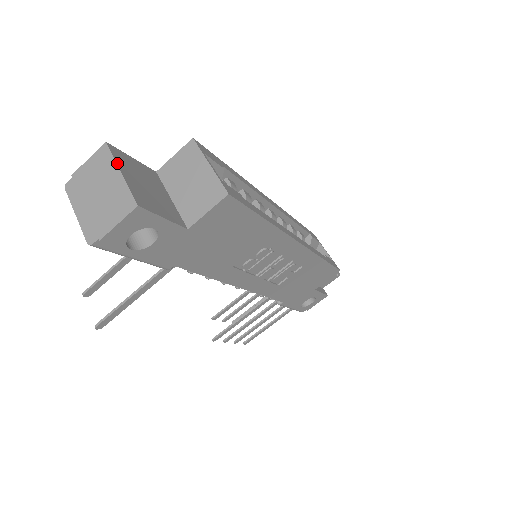
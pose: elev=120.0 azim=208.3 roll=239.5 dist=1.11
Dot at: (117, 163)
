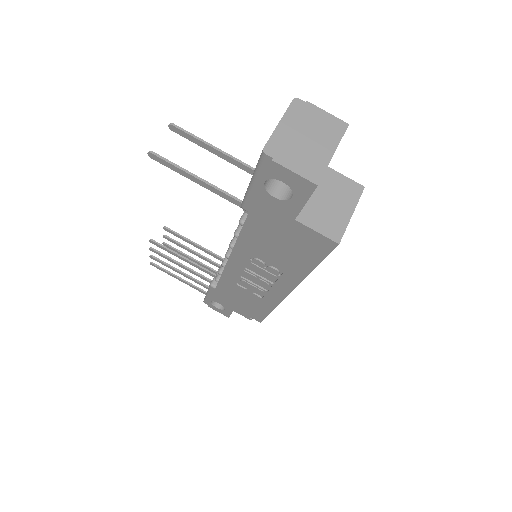
Dot at: occluded
